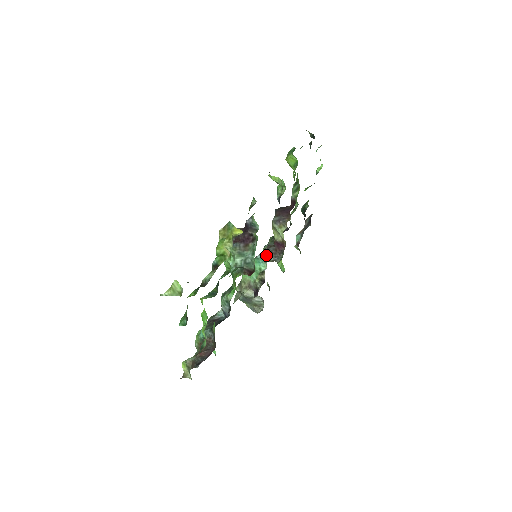
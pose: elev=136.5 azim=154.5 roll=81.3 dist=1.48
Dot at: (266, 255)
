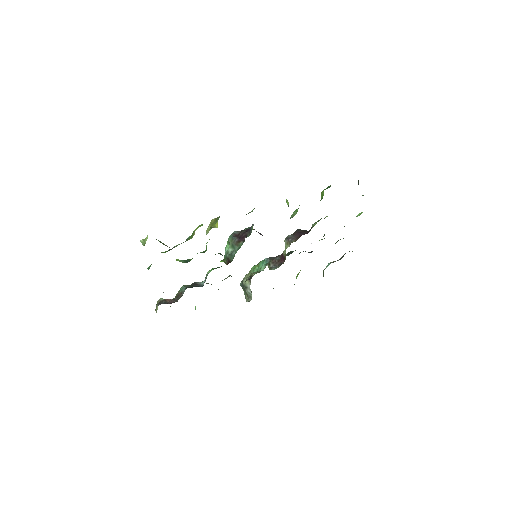
Dot at: (270, 260)
